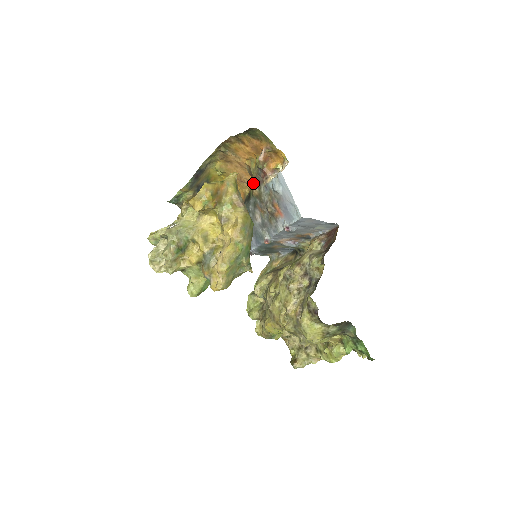
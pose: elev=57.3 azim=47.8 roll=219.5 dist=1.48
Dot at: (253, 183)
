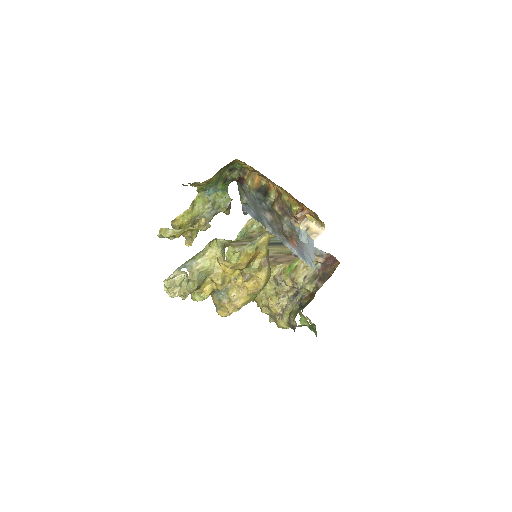
Dot at: (278, 204)
